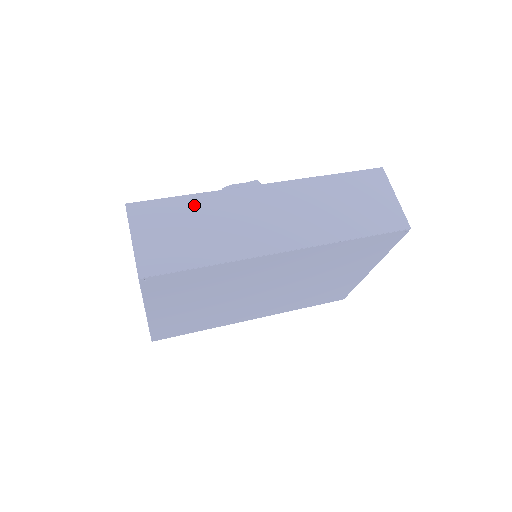
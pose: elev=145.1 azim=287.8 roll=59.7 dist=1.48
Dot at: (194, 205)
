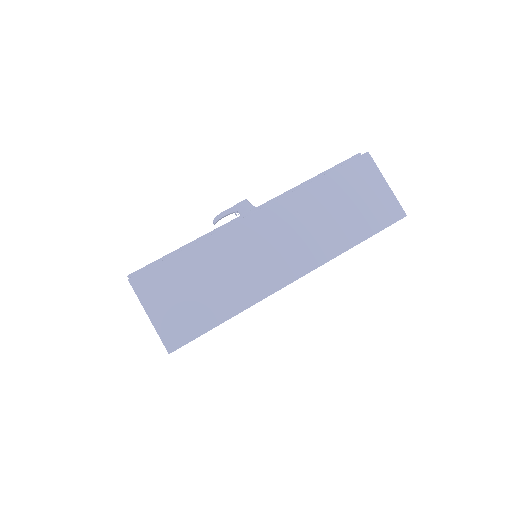
Dot at: (195, 258)
